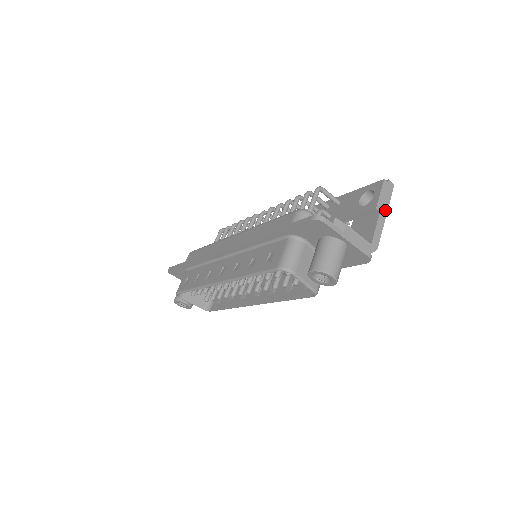
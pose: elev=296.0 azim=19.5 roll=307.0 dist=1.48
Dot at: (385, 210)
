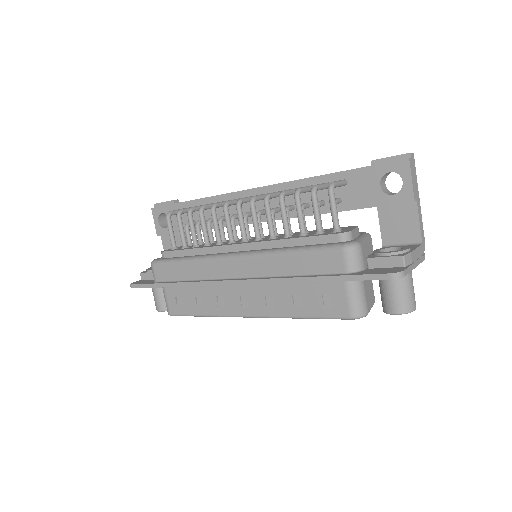
Dot at: (417, 193)
